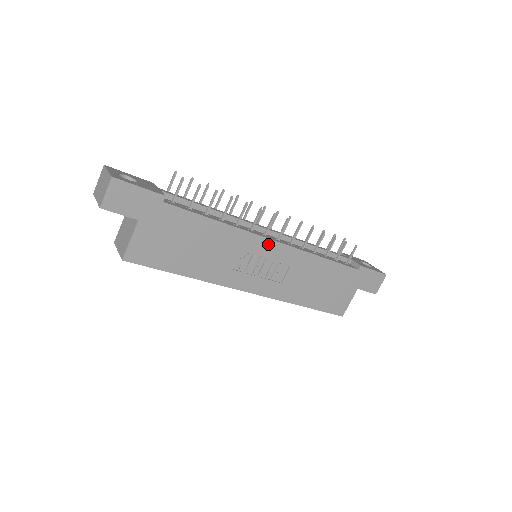
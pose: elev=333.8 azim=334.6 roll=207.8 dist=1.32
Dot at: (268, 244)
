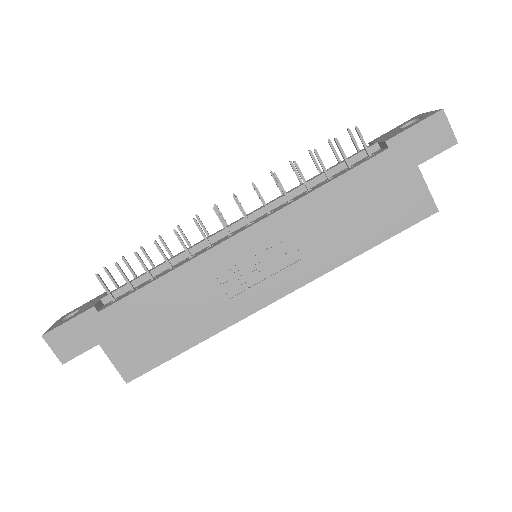
Dot at: (236, 243)
